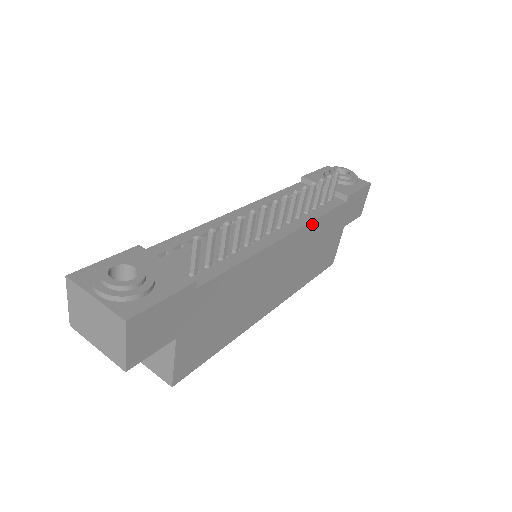
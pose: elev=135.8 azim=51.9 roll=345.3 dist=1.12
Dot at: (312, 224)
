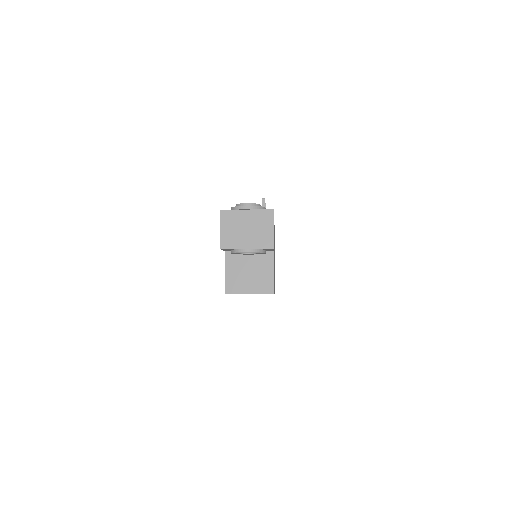
Dot at: occluded
